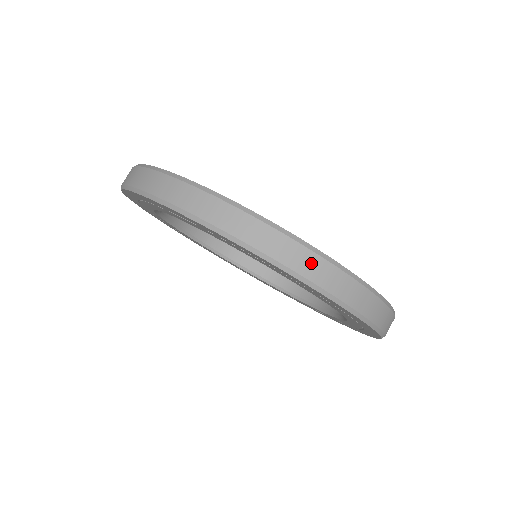
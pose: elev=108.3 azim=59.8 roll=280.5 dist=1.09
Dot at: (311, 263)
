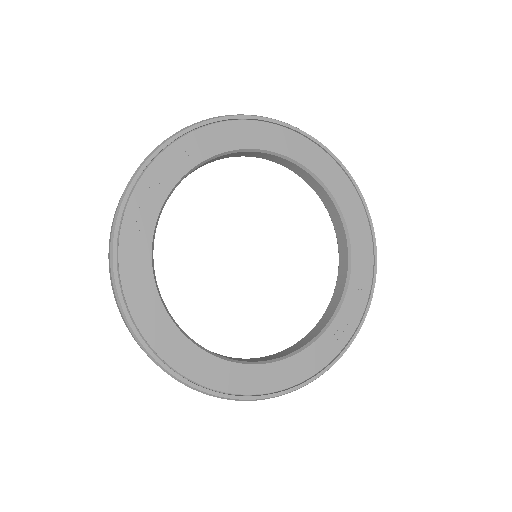
Dot at: occluded
